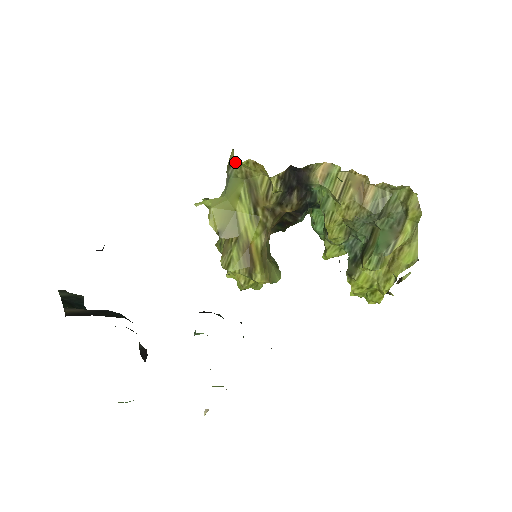
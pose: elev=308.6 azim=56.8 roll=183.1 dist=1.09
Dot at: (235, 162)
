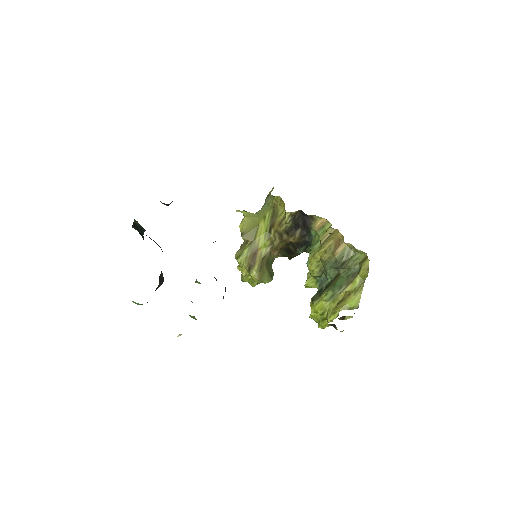
Dot at: (271, 195)
